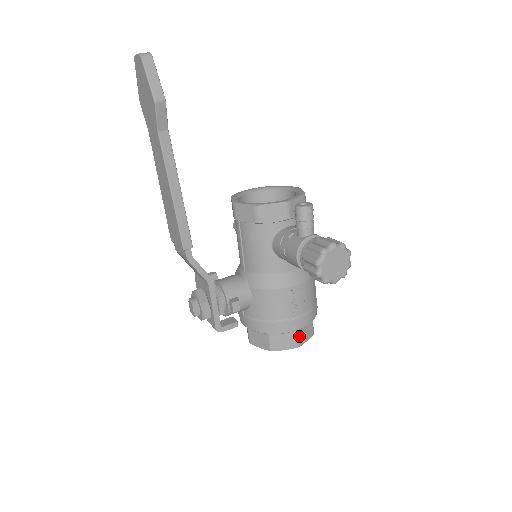
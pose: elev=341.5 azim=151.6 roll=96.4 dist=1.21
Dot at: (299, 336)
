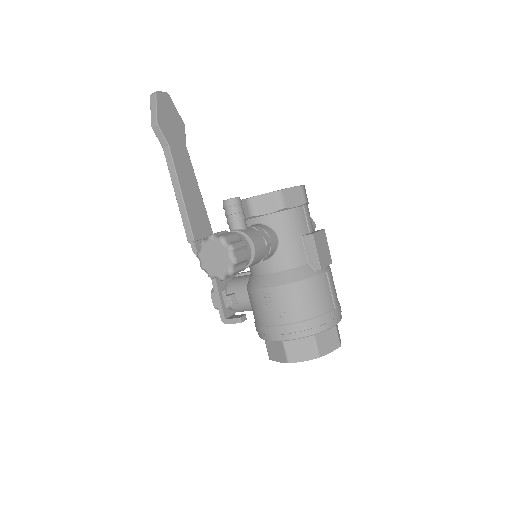
Dot at: (287, 350)
